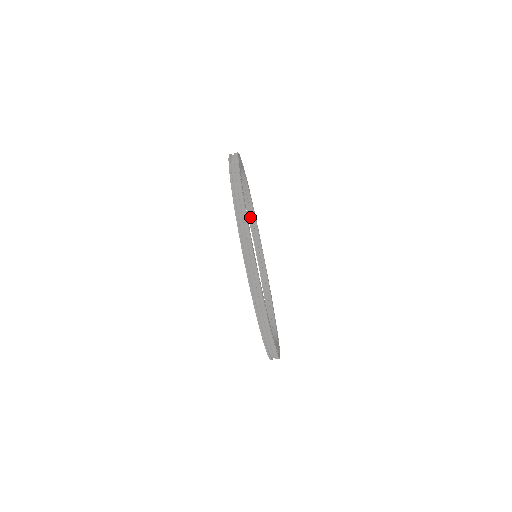
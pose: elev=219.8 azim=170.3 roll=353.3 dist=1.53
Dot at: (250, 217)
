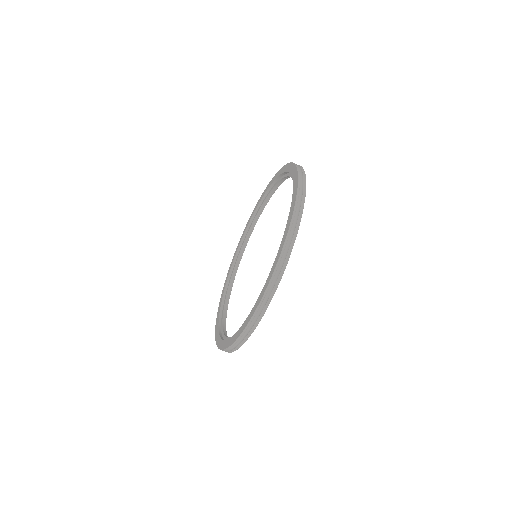
Dot at: (236, 258)
